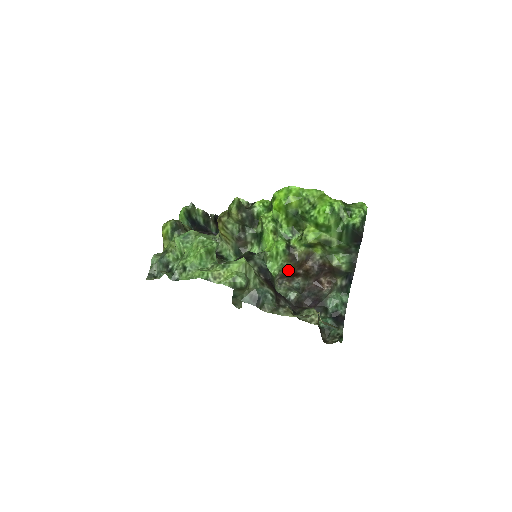
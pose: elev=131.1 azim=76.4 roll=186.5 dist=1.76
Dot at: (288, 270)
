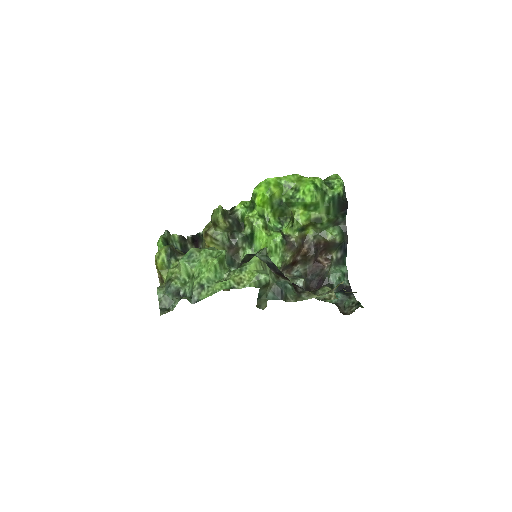
Dot at: (289, 260)
